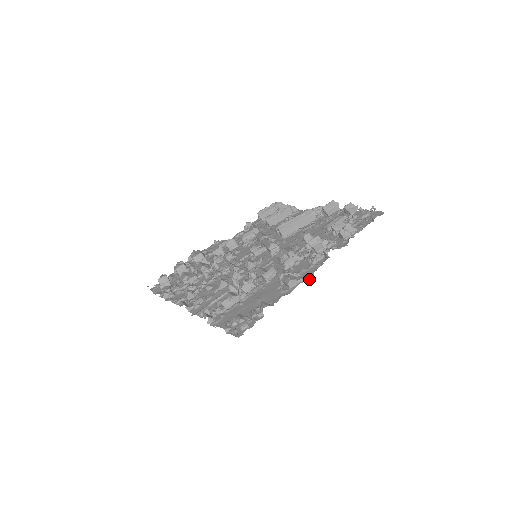
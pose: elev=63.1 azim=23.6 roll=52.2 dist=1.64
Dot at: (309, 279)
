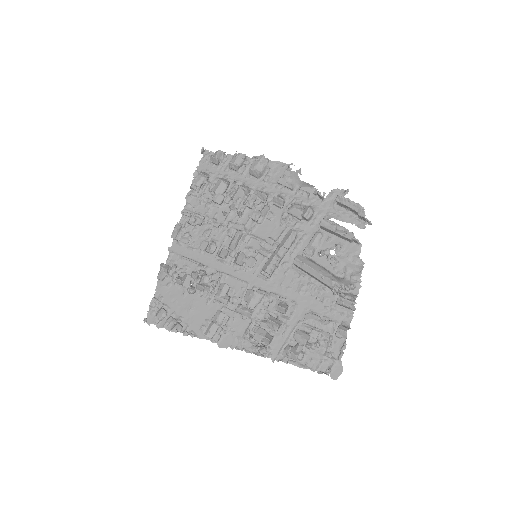
Dot at: occluded
